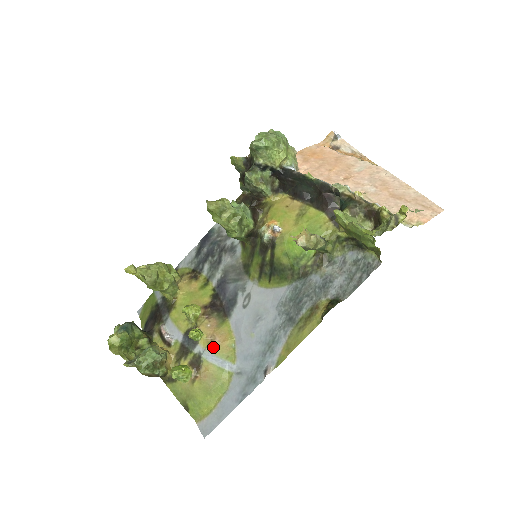
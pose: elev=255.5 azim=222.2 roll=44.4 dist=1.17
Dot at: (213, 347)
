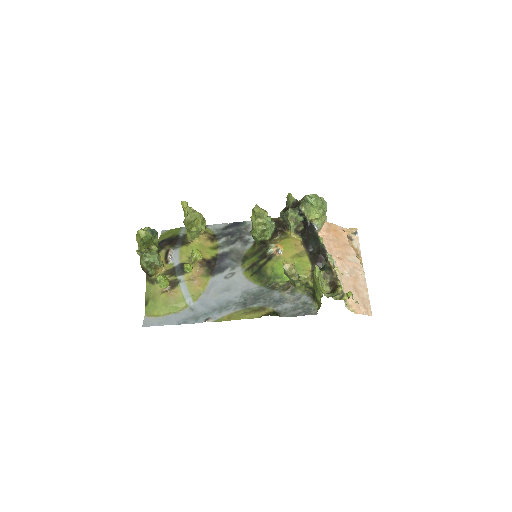
Dot at: (190, 284)
